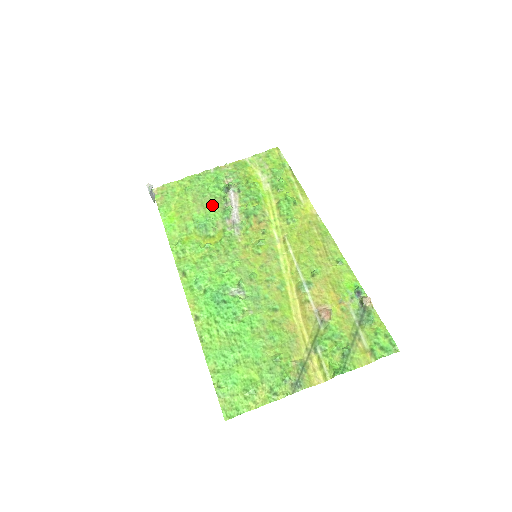
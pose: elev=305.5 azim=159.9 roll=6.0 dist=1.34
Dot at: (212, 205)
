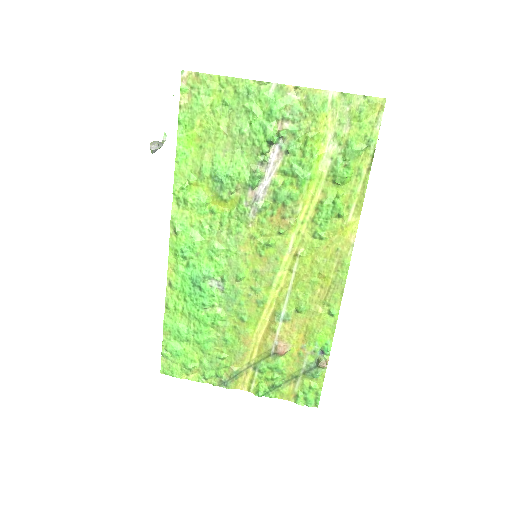
Dot at: (244, 154)
